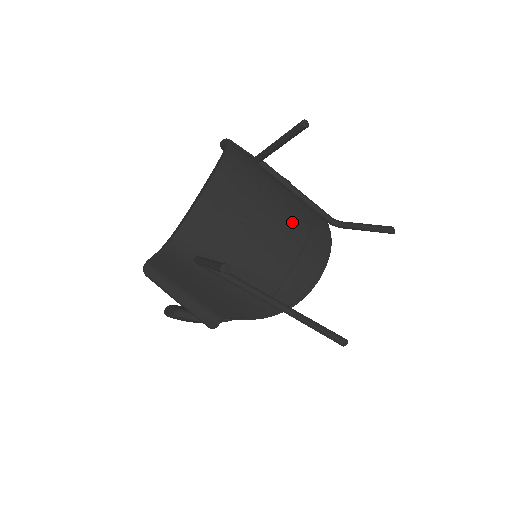
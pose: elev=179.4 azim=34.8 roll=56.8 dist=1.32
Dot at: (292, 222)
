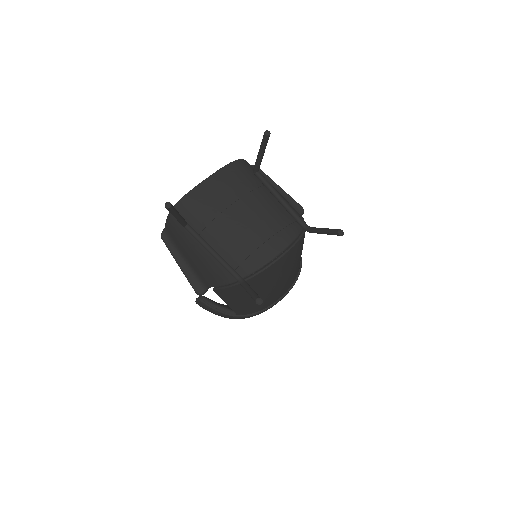
Dot at: (264, 215)
